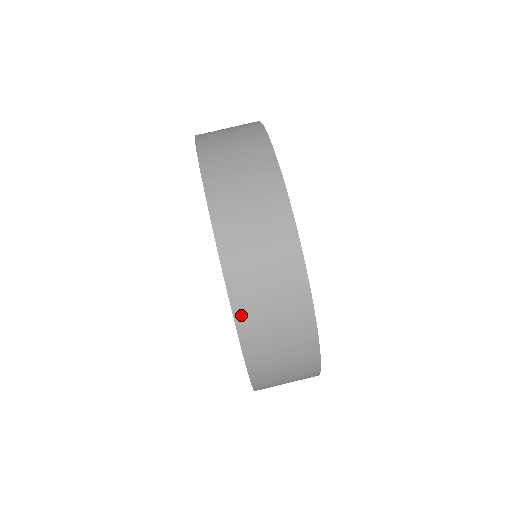
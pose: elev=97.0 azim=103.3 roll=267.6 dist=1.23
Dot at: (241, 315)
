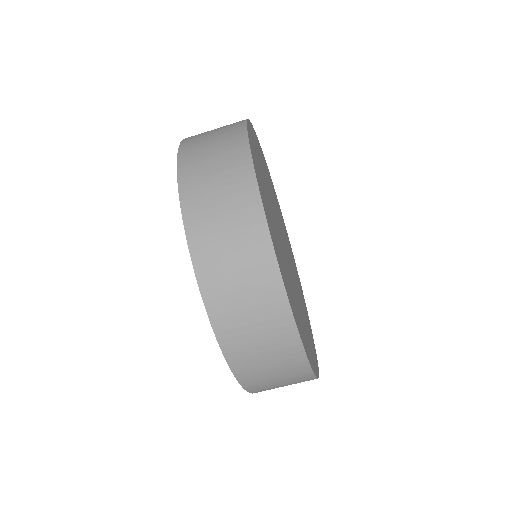
Dot at: (224, 337)
